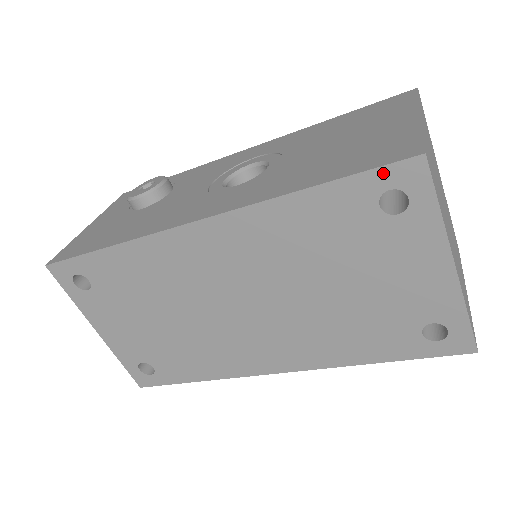
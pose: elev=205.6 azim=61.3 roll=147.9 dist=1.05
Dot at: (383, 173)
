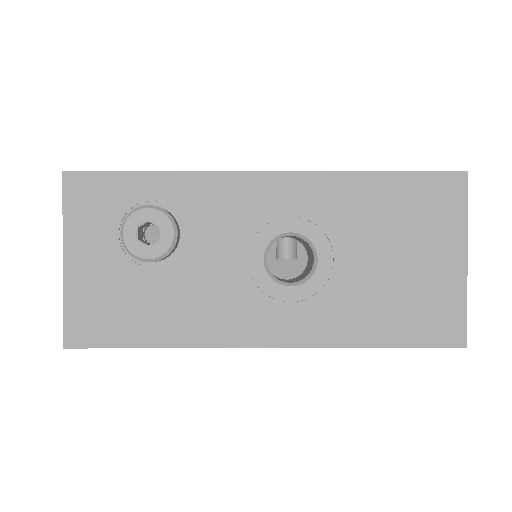
Dot at: (433, 347)
